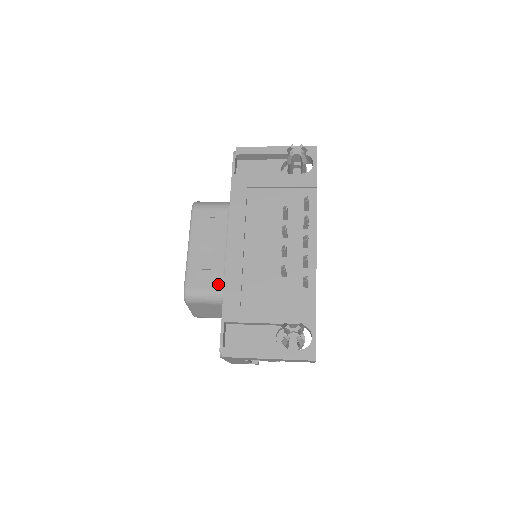
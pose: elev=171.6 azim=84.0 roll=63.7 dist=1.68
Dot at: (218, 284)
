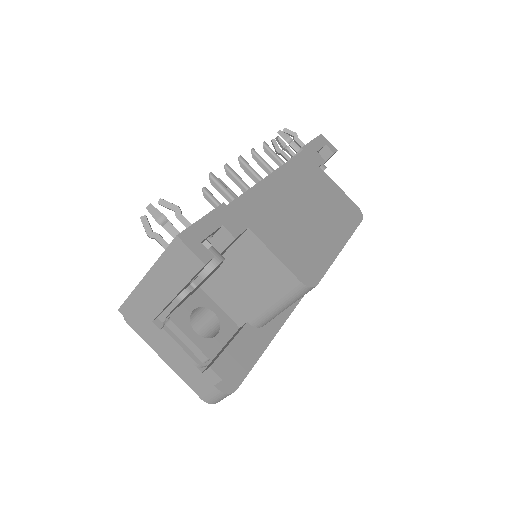
Dot at: occluded
